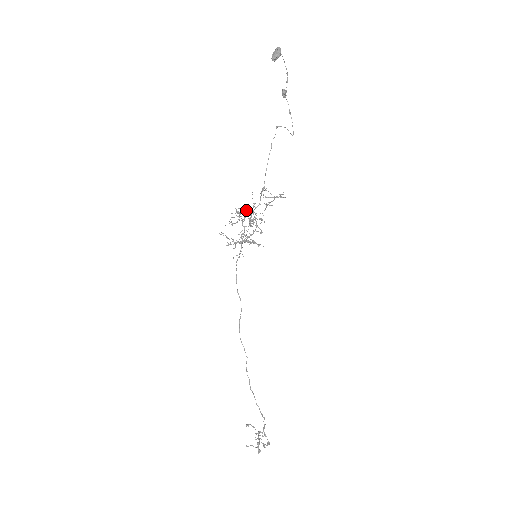
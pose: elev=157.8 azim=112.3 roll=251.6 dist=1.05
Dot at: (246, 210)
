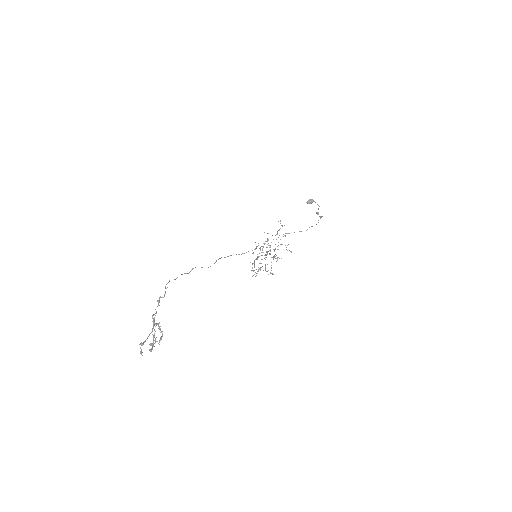
Dot at: occluded
